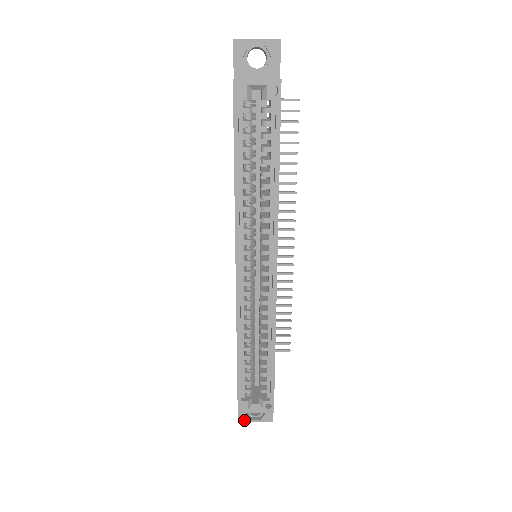
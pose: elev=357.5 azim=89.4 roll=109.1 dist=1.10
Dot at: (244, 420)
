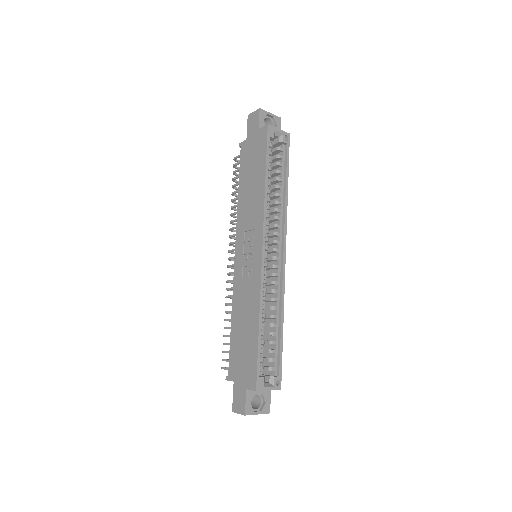
Dot at: (249, 412)
